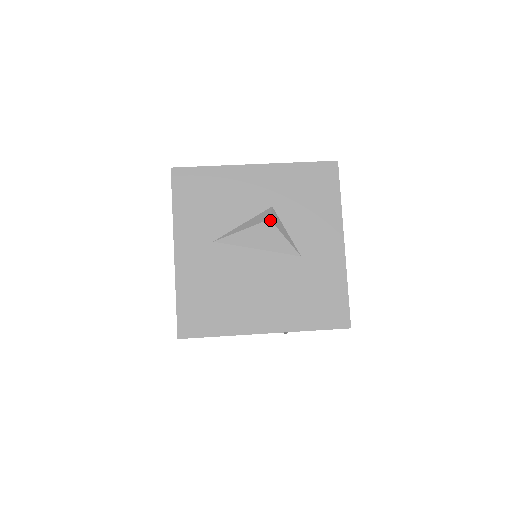
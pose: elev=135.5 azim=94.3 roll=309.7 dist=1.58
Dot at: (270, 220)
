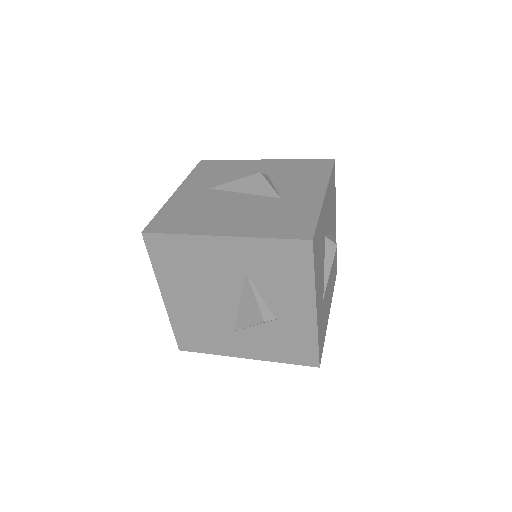
Dot at: (260, 173)
